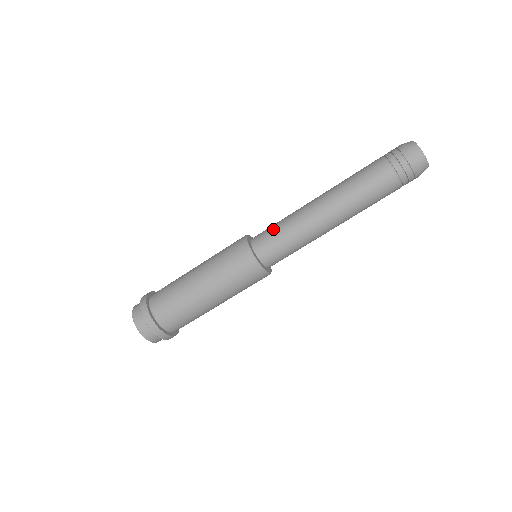
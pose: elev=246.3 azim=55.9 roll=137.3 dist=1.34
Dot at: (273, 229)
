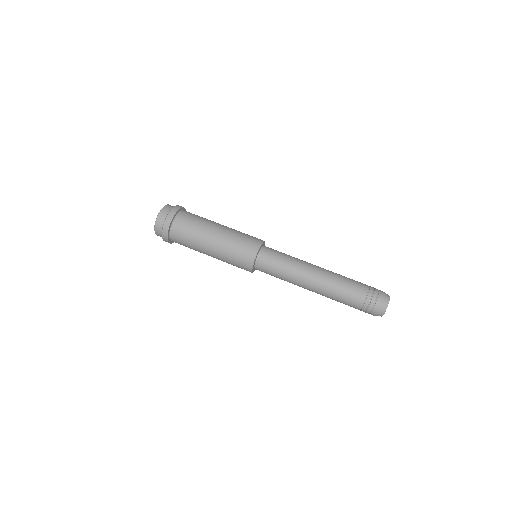
Dot at: occluded
